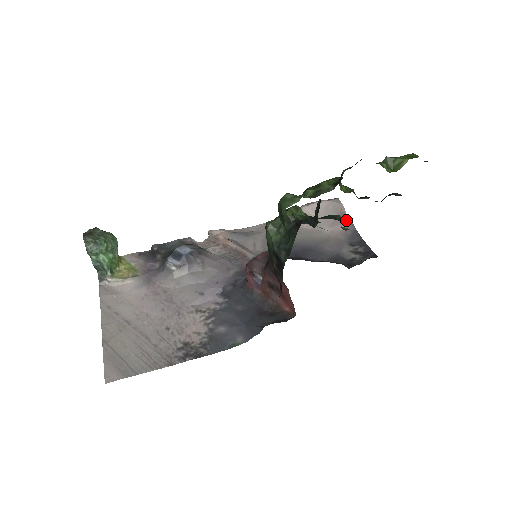
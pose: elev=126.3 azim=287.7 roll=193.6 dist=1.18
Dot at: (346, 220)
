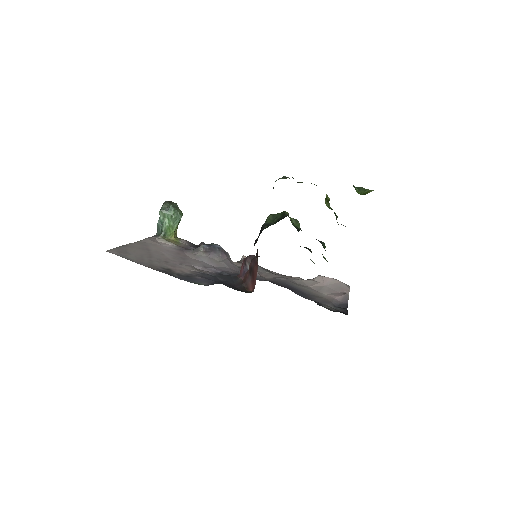
Dot at: (344, 296)
